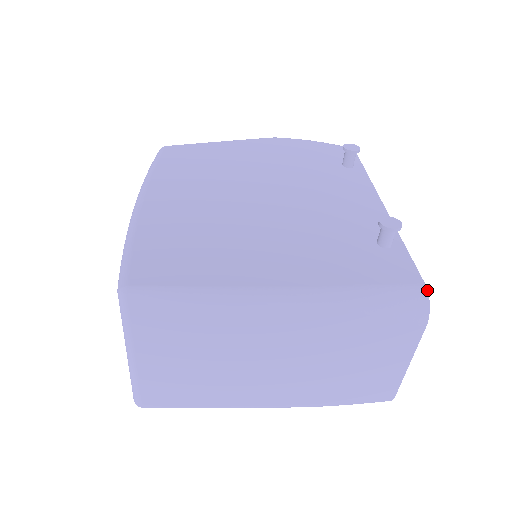
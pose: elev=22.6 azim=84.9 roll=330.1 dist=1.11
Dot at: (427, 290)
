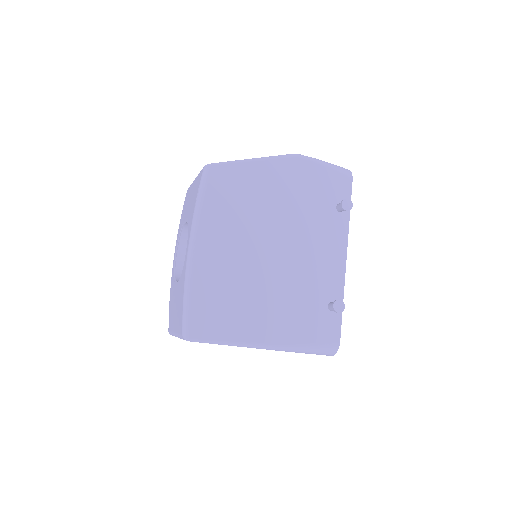
Dot at: occluded
